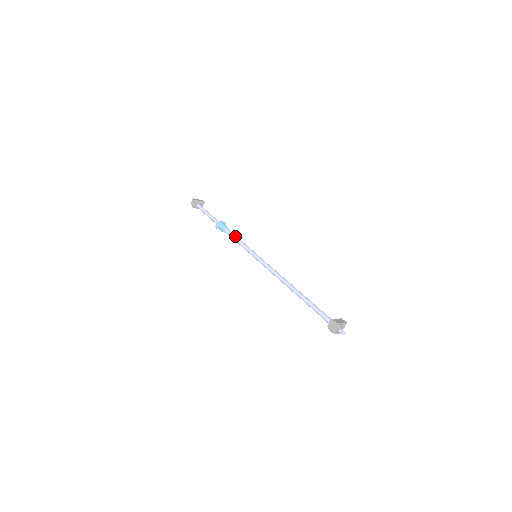
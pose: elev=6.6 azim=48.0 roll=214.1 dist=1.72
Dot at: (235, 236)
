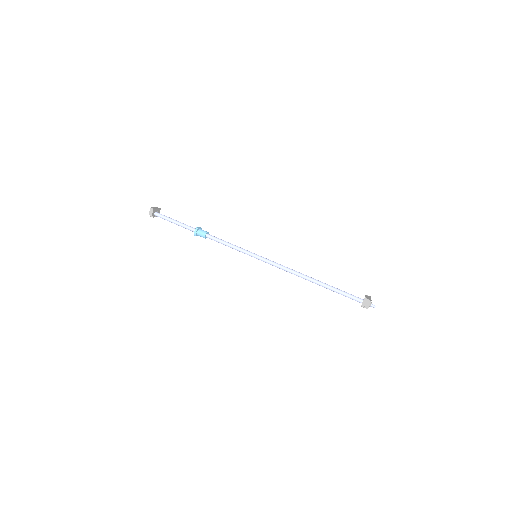
Dot at: (223, 240)
